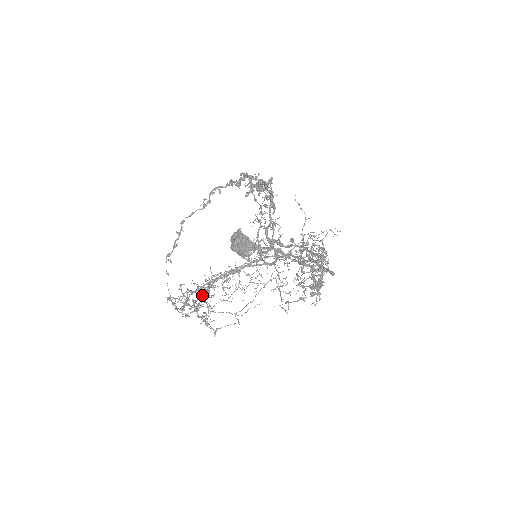
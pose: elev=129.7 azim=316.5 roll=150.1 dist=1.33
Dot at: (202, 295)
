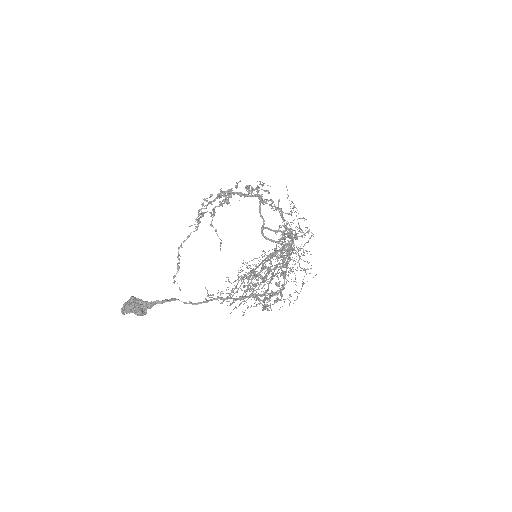
Dot at: (255, 278)
